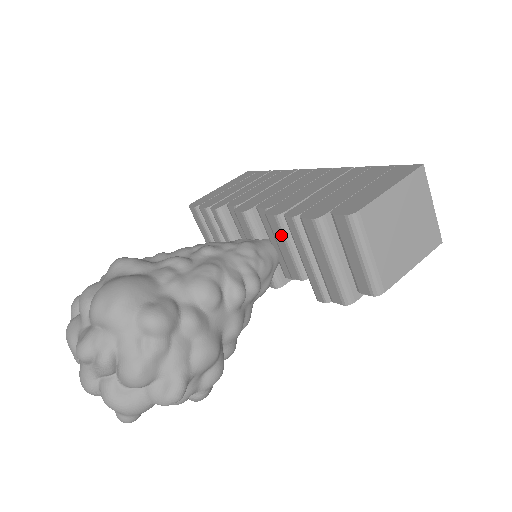
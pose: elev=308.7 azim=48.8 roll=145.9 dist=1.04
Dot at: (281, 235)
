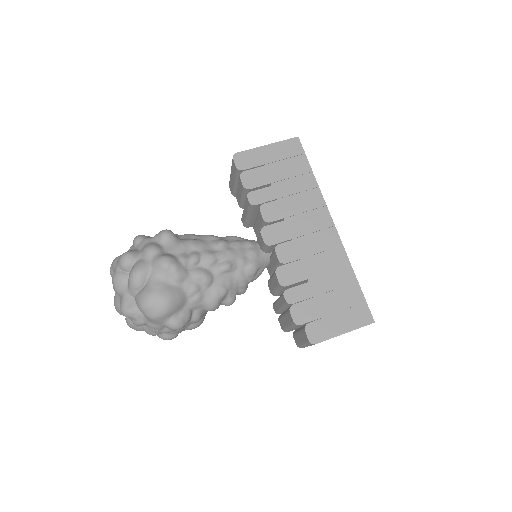
Dot at: (276, 285)
